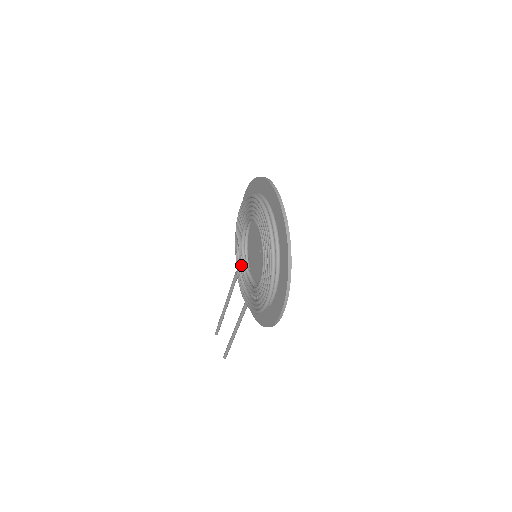
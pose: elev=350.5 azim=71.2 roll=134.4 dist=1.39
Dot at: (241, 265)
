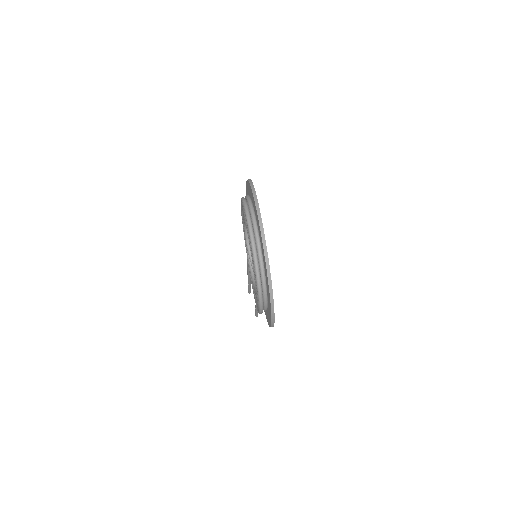
Dot at: (248, 257)
